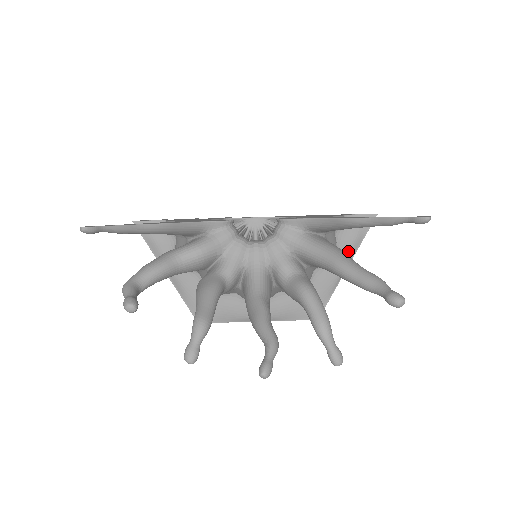
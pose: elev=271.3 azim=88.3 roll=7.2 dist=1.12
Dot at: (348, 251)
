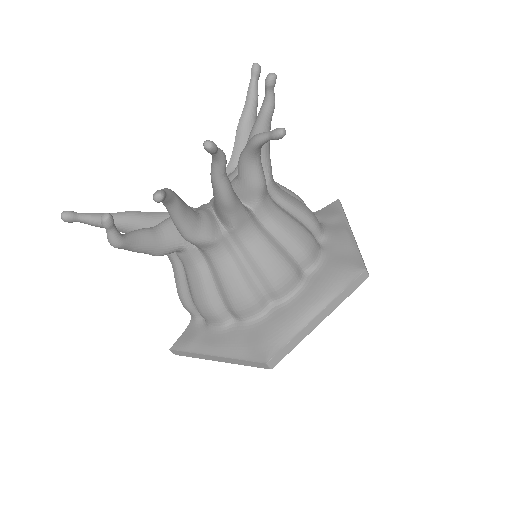
Dot at: (338, 222)
